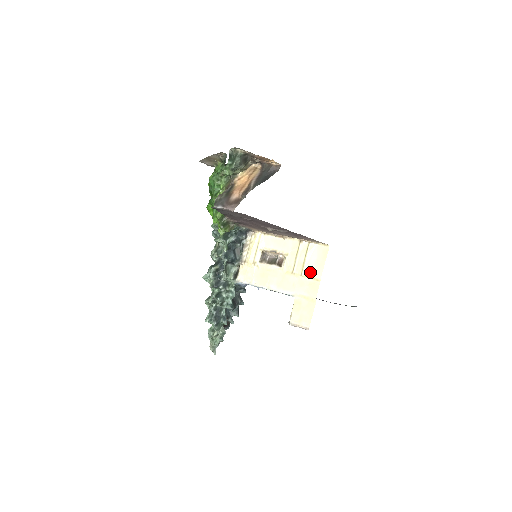
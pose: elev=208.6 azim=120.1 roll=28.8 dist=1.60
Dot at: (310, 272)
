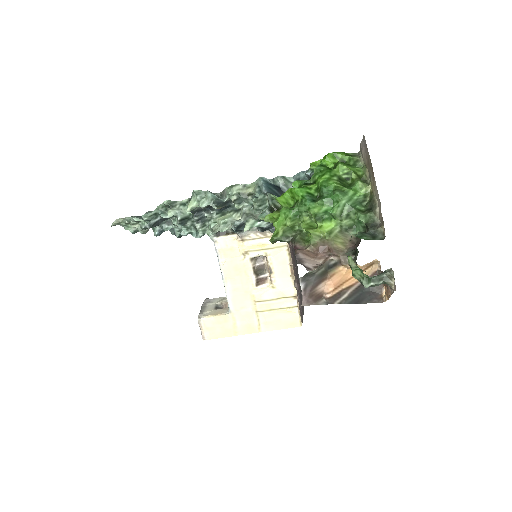
Dot at: (264, 319)
